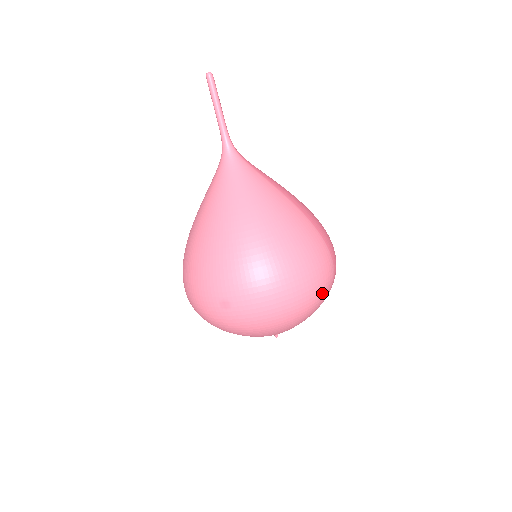
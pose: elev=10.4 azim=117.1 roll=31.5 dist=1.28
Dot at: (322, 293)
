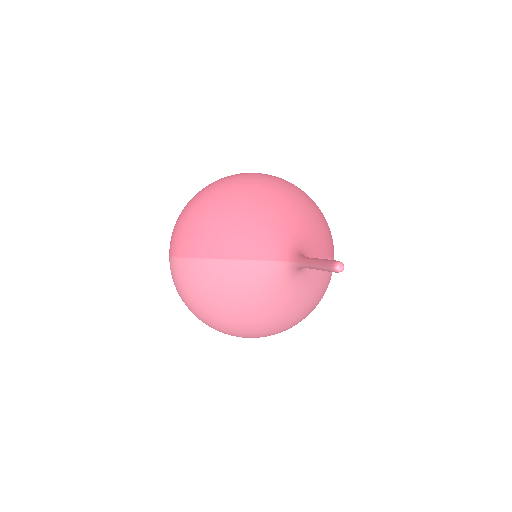
Dot at: occluded
